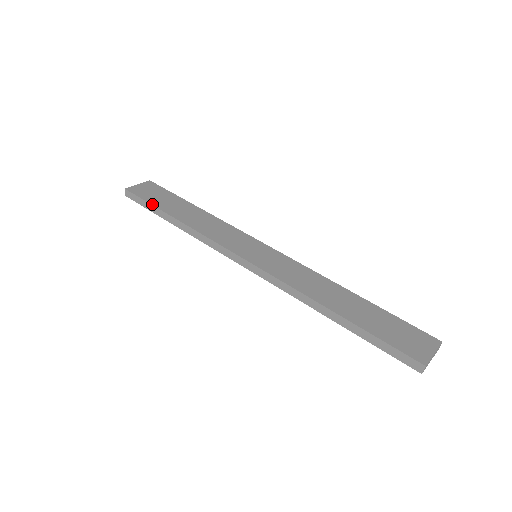
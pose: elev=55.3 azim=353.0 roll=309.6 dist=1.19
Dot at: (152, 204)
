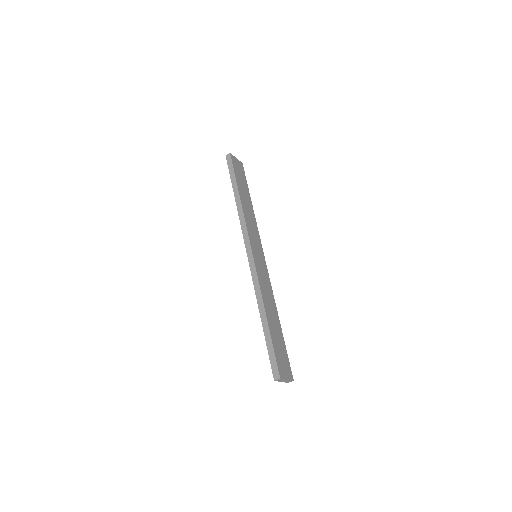
Dot at: (236, 176)
